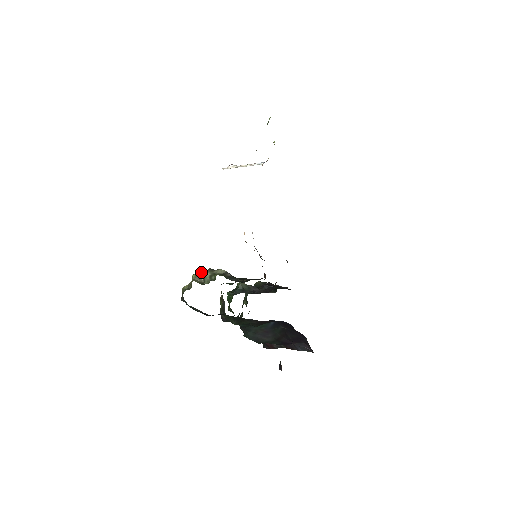
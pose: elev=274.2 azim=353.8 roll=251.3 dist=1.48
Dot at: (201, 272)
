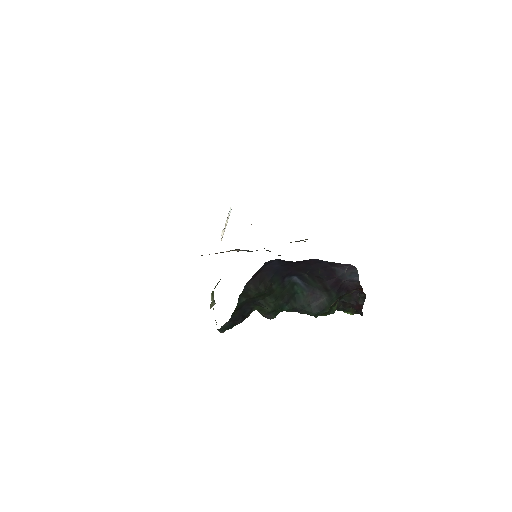
Dot at: occluded
